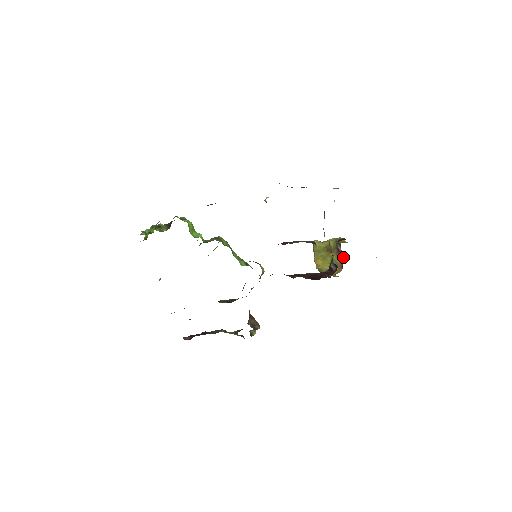
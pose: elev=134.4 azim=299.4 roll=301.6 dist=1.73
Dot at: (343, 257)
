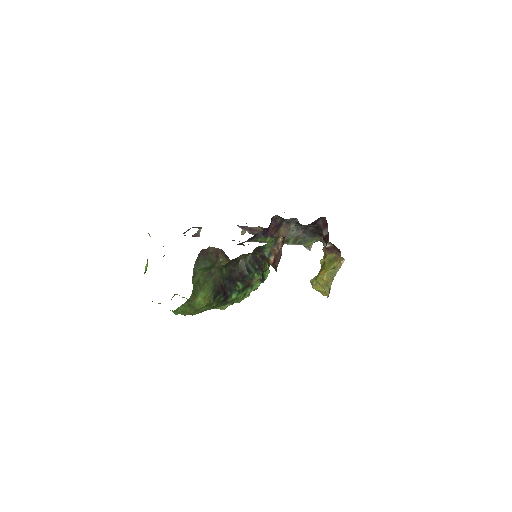
Dot at: (334, 246)
